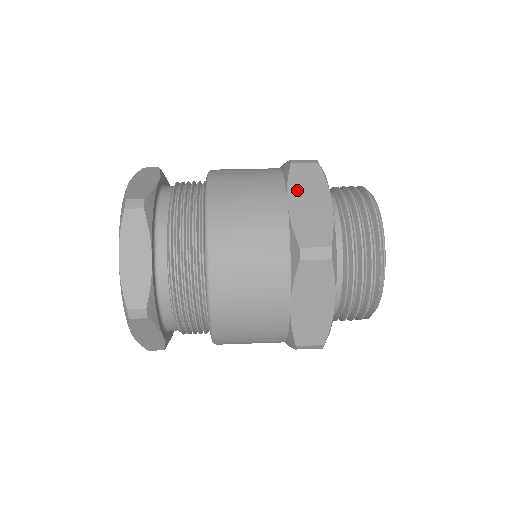
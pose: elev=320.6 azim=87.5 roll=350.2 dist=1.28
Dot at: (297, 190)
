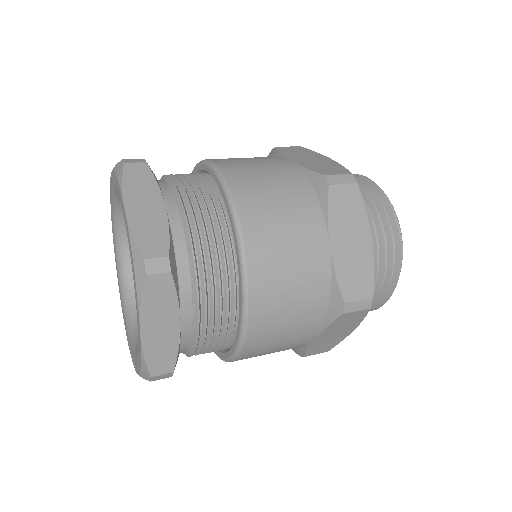
Dot at: (338, 225)
